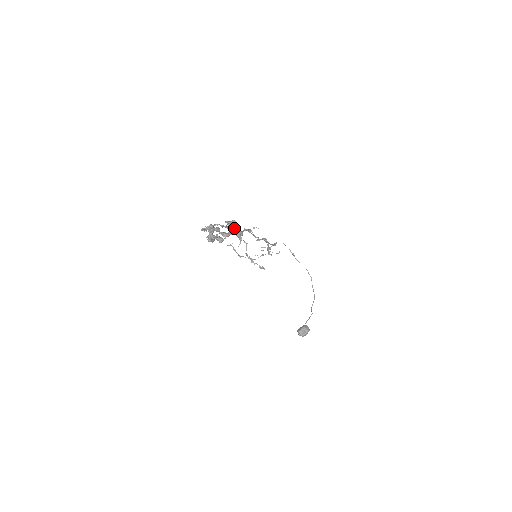
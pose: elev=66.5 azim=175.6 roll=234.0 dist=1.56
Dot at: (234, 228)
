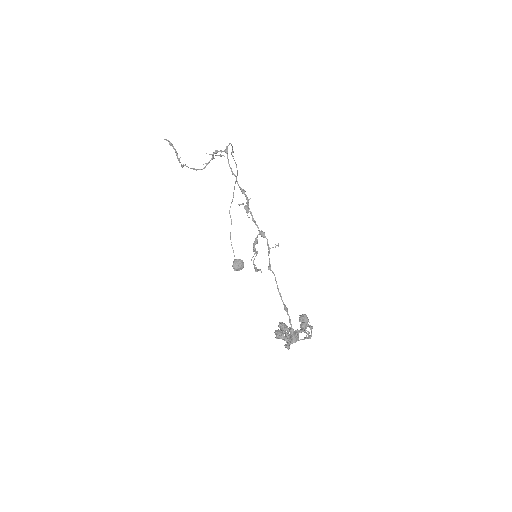
Dot at: (309, 333)
